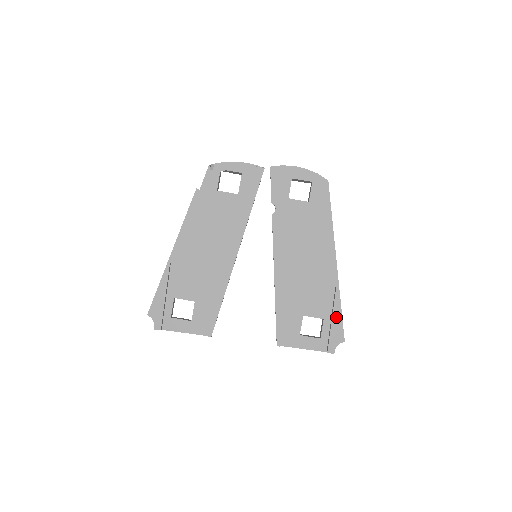
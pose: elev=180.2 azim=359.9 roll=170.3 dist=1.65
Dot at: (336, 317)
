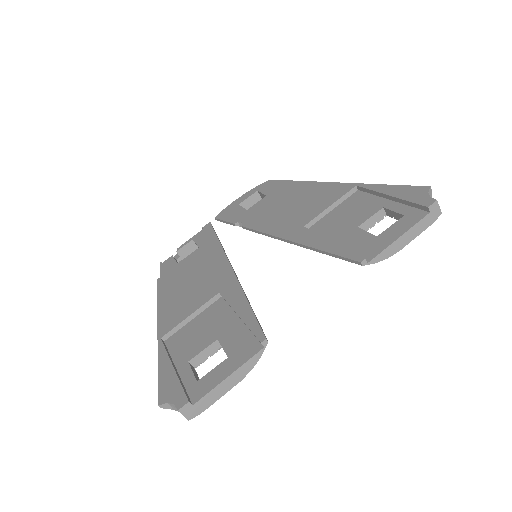
Dot at: (390, 191)
